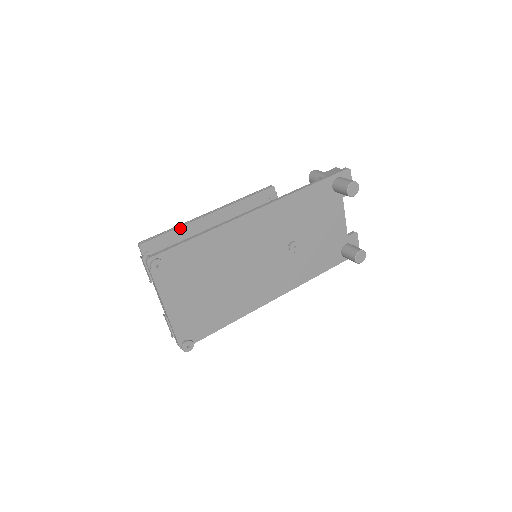
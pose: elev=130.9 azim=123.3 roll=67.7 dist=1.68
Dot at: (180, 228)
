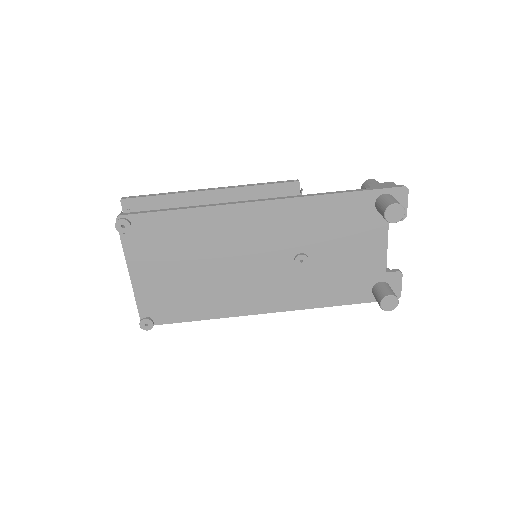
Dot at: (170, 195)
